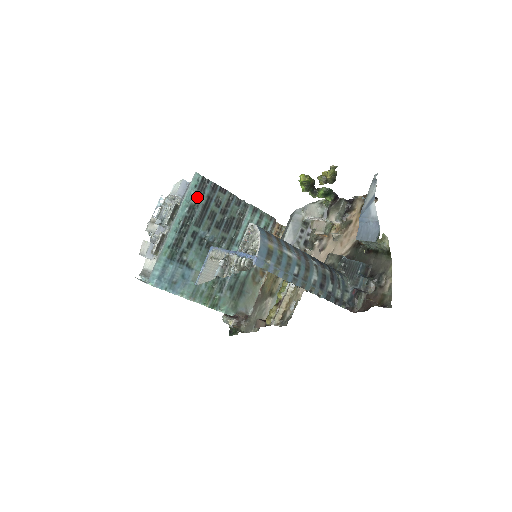
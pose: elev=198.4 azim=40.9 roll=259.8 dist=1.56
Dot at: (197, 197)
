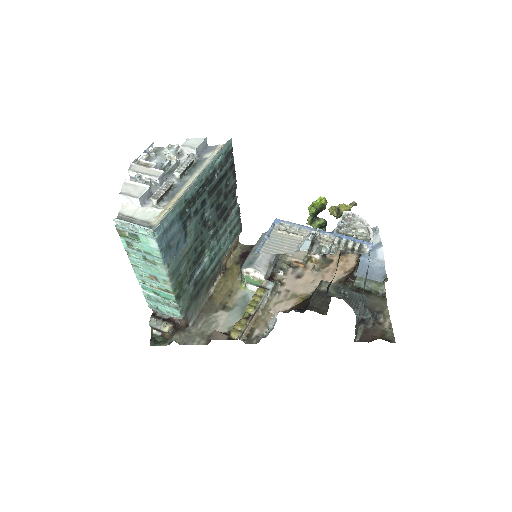
Dot at: (221, 165)
